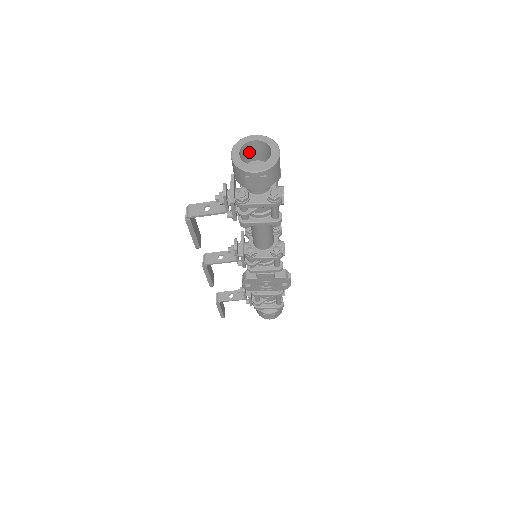
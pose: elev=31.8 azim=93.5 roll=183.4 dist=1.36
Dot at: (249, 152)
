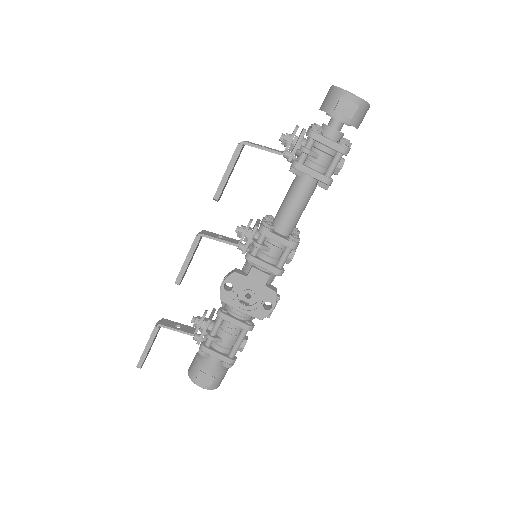
Dot at: occluded
